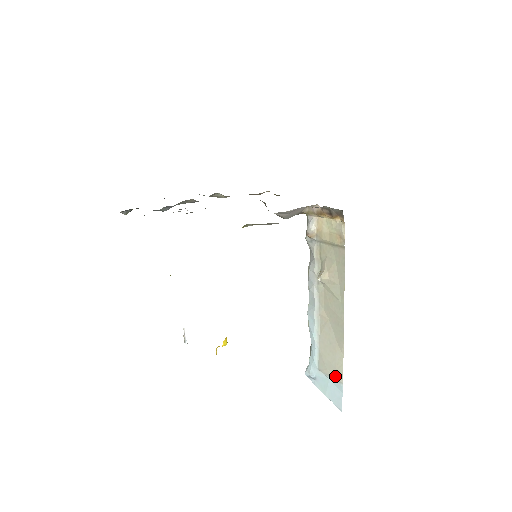
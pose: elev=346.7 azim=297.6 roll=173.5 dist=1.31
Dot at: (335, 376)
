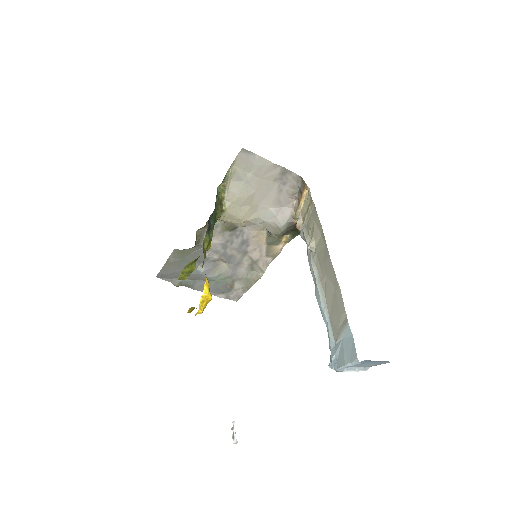
Dot at: (343, 325)
